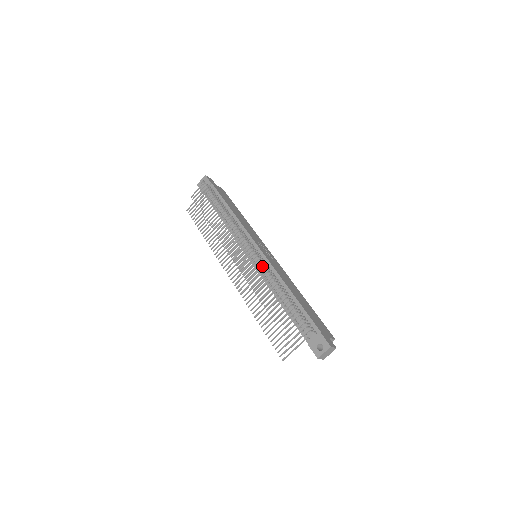
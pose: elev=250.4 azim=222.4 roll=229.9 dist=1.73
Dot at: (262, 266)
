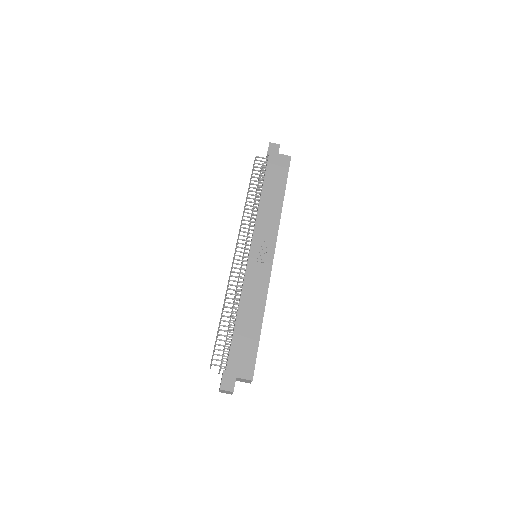
Dot at: (231, 276)
